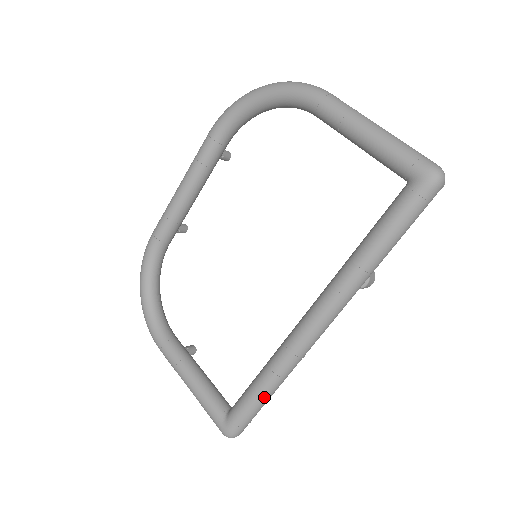
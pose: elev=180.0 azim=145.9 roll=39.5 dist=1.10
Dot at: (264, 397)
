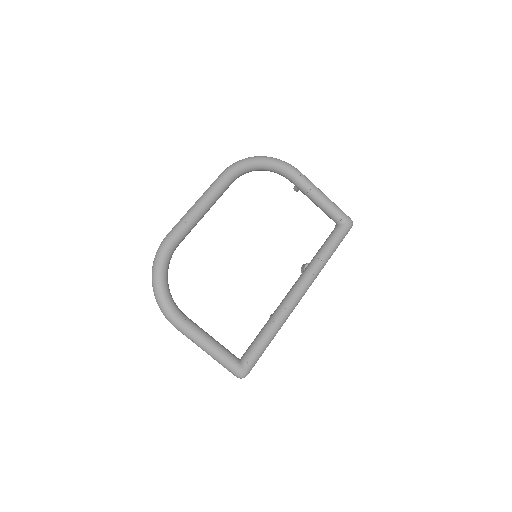
Dot at: occluded
